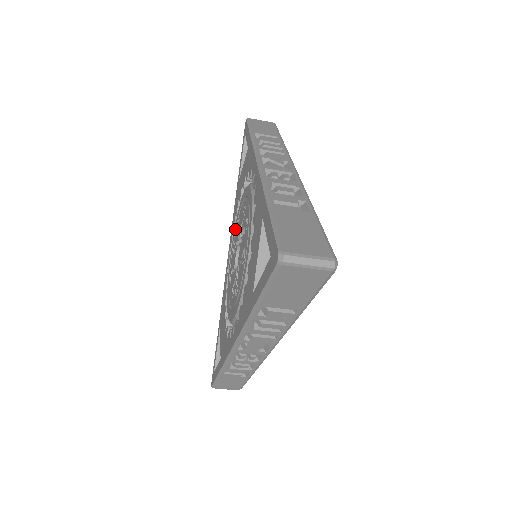
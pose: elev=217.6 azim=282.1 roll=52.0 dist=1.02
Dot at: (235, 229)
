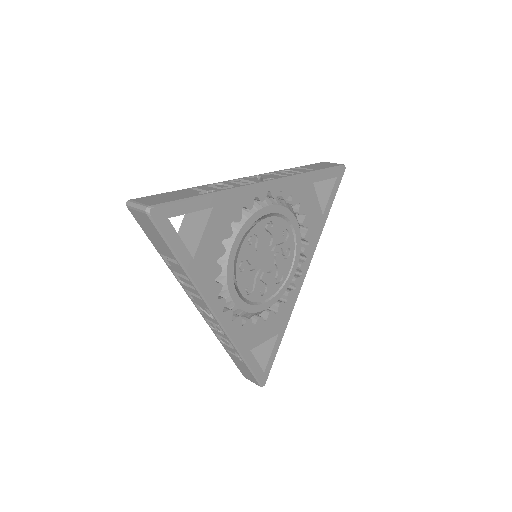
Dot at: occluded
